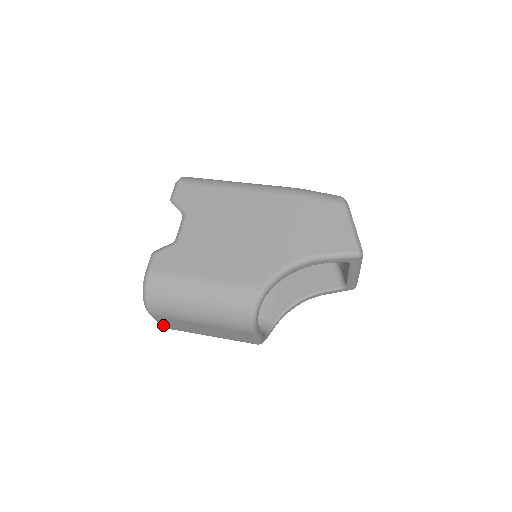
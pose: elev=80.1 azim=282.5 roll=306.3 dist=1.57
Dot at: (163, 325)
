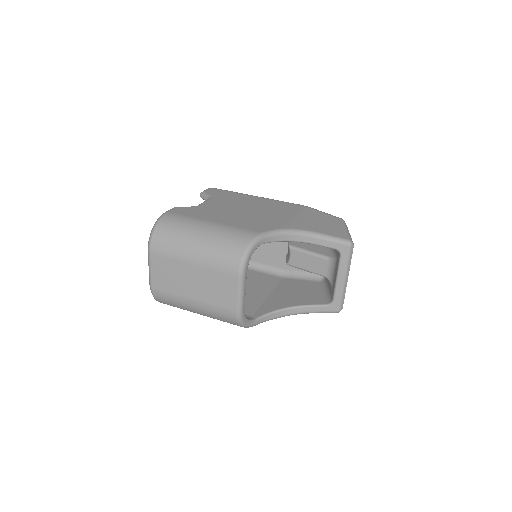
Dot at: (152, 280)
